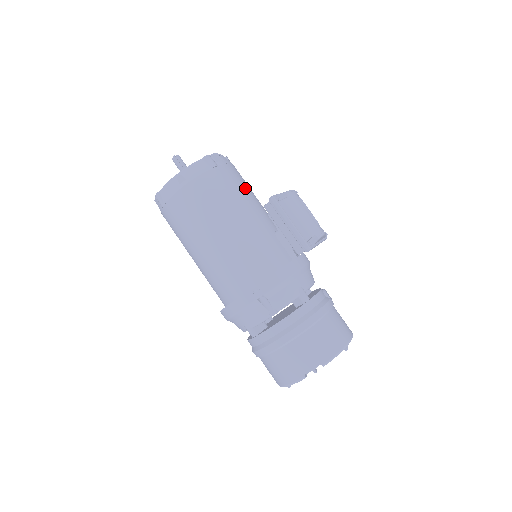
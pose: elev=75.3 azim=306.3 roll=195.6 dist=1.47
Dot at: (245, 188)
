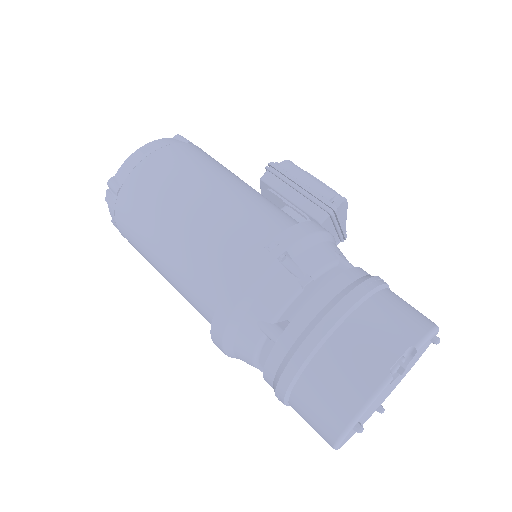
Dot at: occluded
